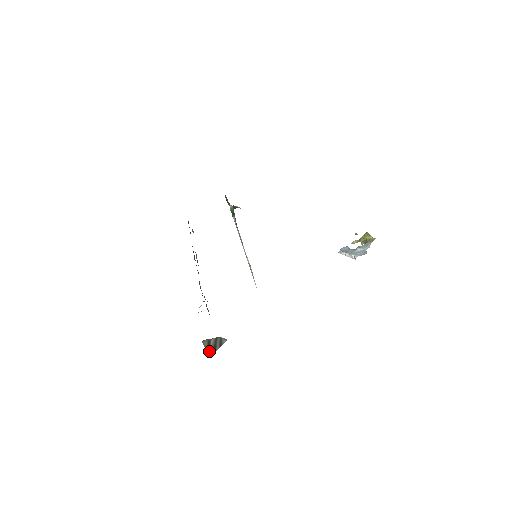
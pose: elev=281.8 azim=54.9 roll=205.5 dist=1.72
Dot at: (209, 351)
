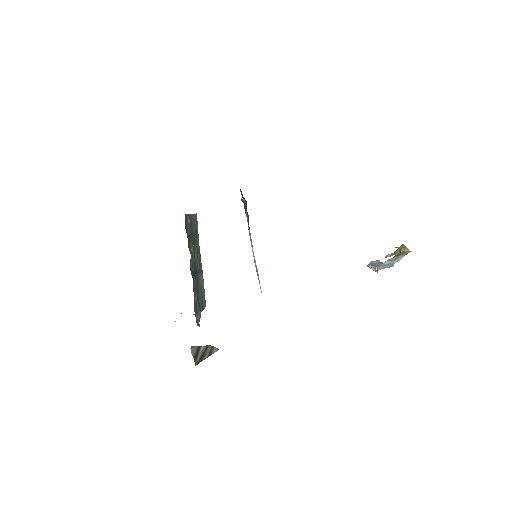
Dot at: (195, 359)
